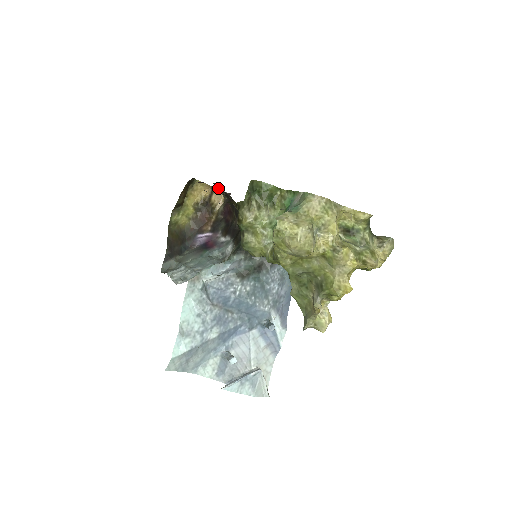
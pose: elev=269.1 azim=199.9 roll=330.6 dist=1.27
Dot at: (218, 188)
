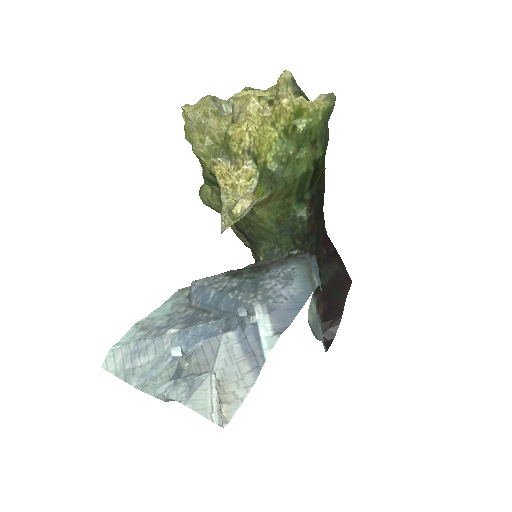
Dot at: occluded
